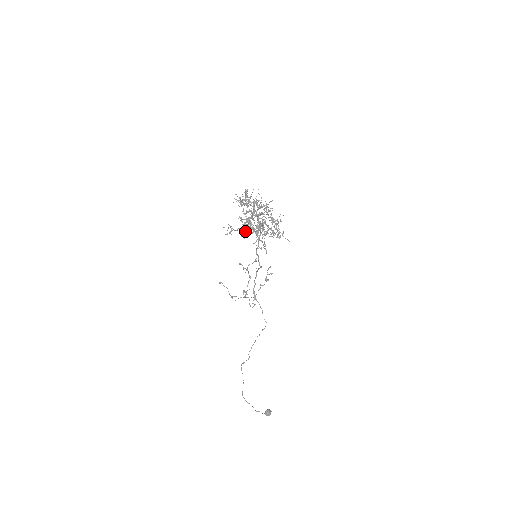
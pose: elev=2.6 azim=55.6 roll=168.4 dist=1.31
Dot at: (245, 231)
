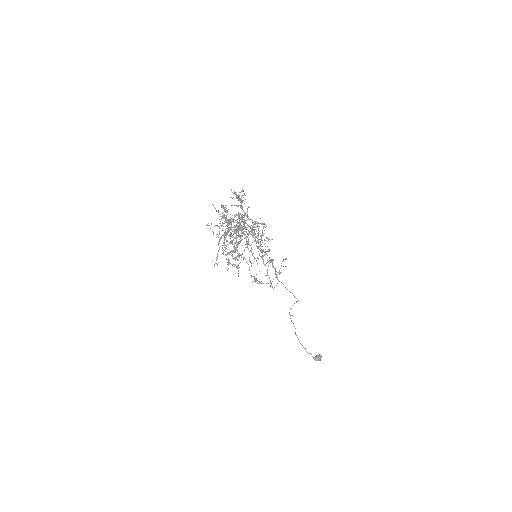
Dot at: (238, 234)
